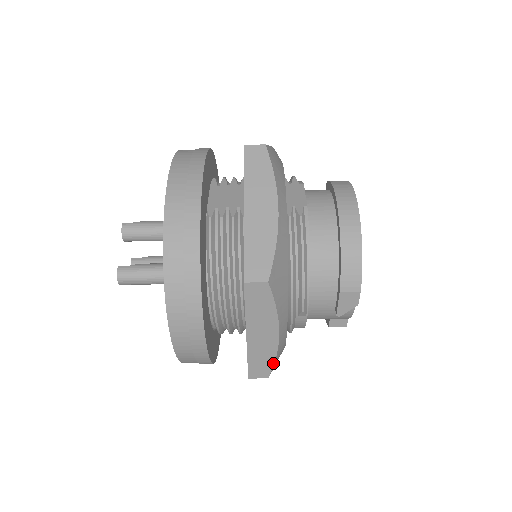
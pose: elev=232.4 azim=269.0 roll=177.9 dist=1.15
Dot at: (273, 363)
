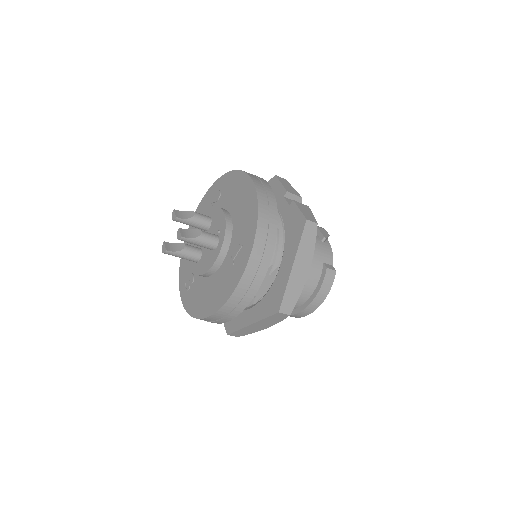
Dot at: occluded
